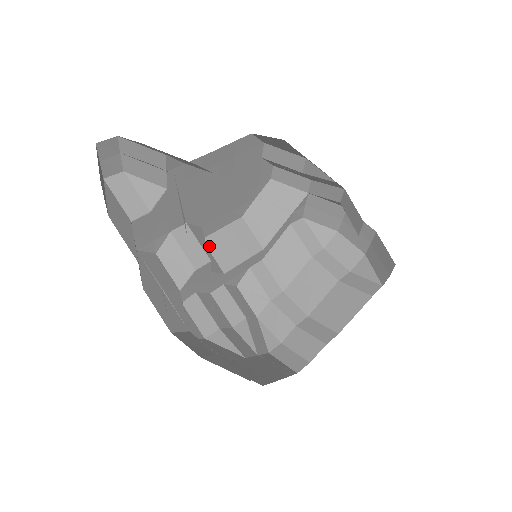
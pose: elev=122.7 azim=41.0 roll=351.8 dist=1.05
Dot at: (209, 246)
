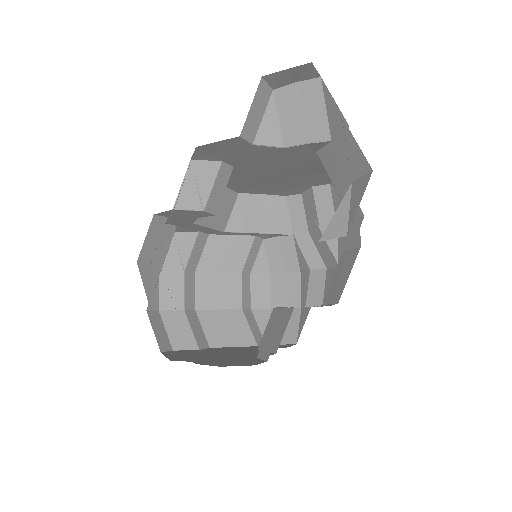
Dot at: occluded
